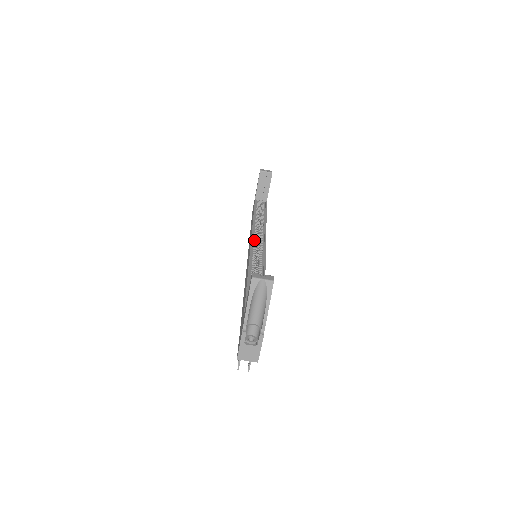
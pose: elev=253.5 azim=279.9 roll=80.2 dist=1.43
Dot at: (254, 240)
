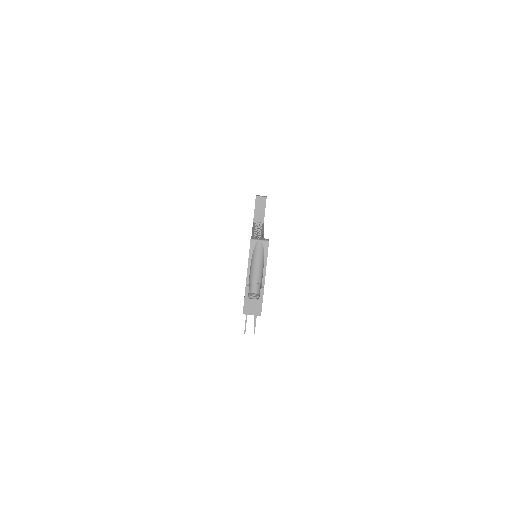
Dot at: occluded
